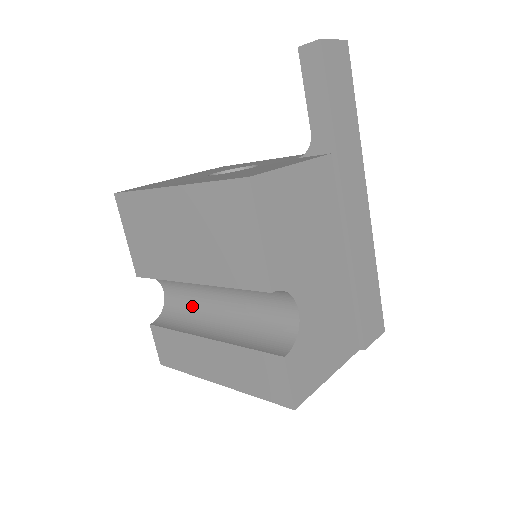
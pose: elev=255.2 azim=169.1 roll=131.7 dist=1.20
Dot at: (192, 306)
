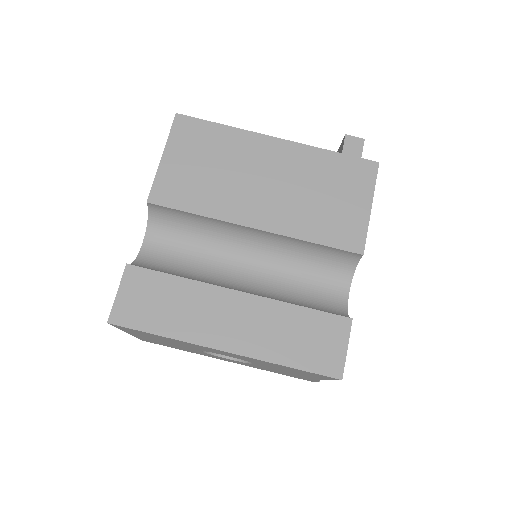
Dot at: (193, 266)
